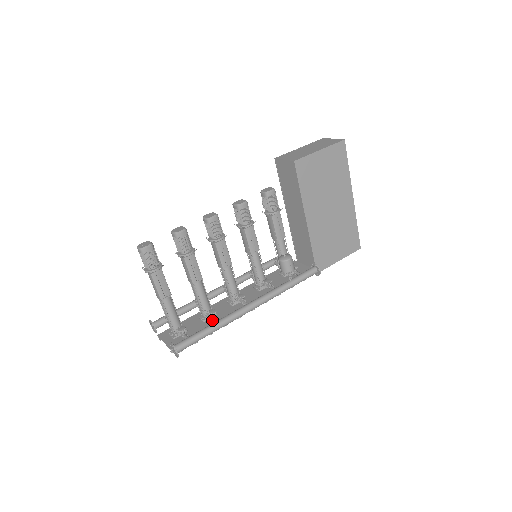
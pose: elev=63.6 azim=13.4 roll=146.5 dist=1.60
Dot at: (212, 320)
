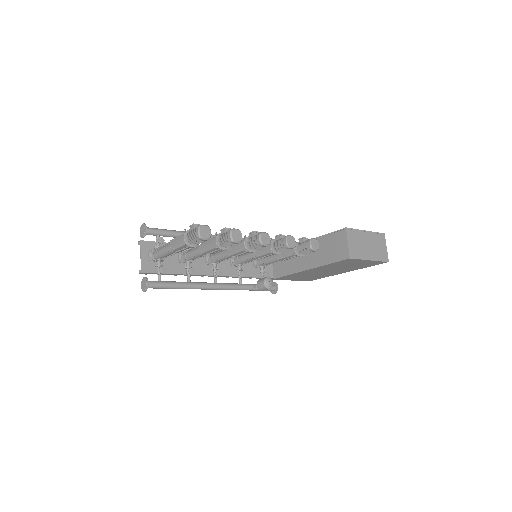
Dot at: occluded
